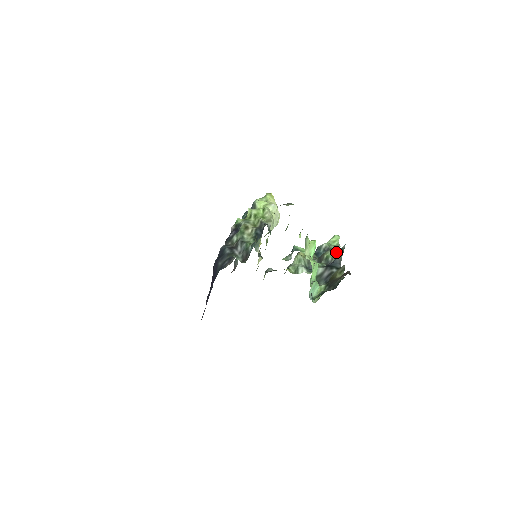
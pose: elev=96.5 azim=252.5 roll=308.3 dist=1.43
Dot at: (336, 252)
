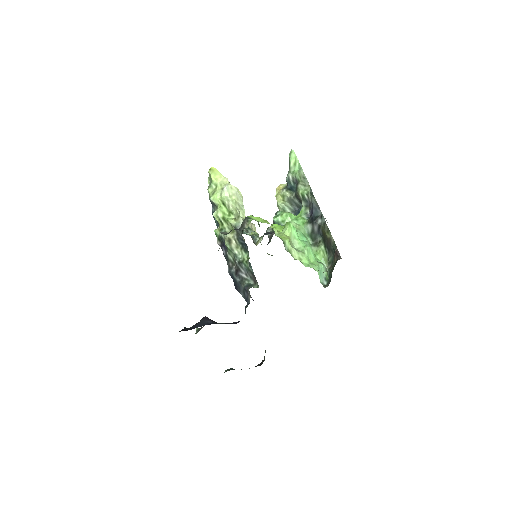
Dot at: (305, 183)
